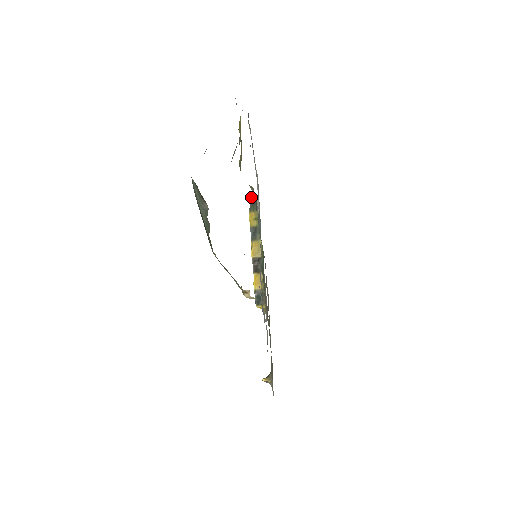
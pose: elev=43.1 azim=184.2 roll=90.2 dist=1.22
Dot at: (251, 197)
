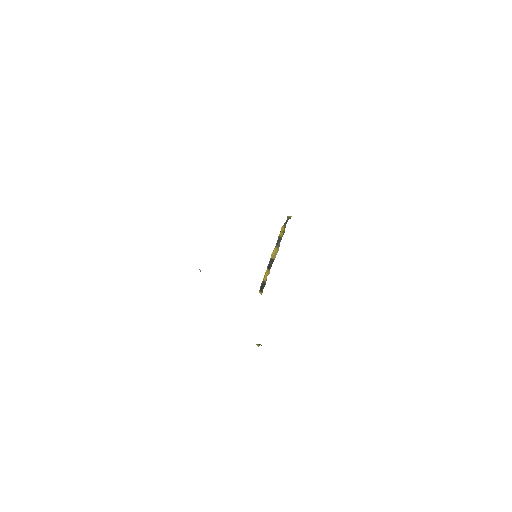
Dot at: occluded
